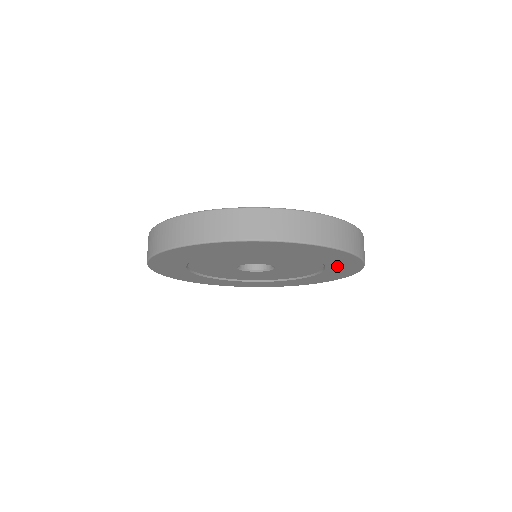
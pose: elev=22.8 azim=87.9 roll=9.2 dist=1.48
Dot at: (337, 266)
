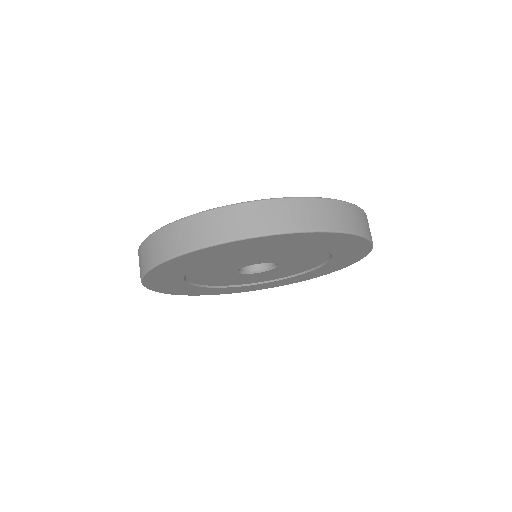
Dot at: (323, 244)
